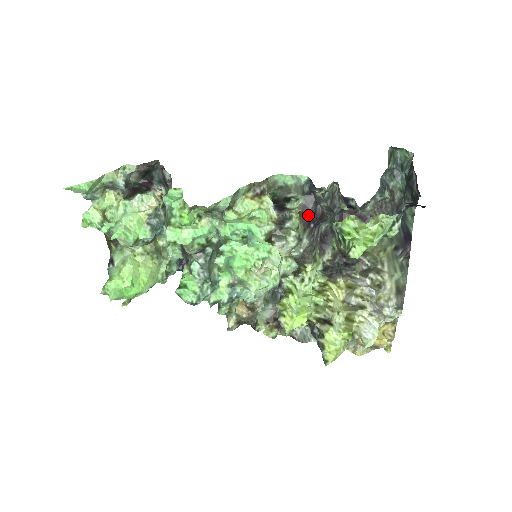
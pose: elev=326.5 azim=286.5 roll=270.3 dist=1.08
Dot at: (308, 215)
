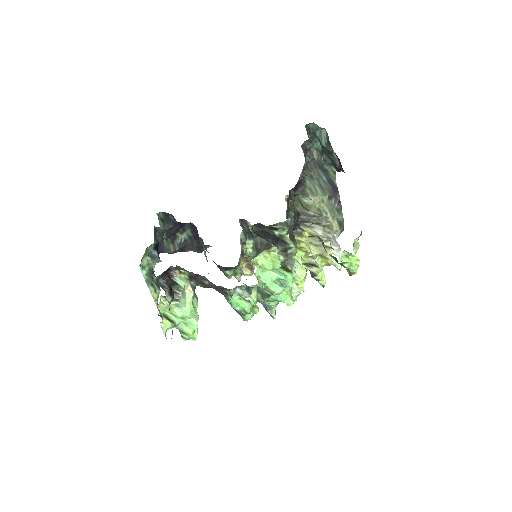
Dot at: (292, 232)
